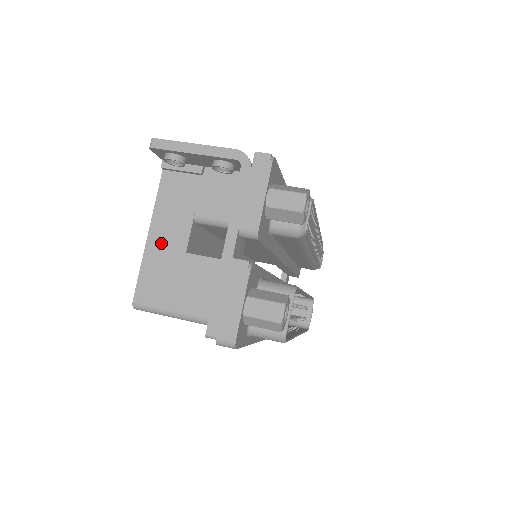
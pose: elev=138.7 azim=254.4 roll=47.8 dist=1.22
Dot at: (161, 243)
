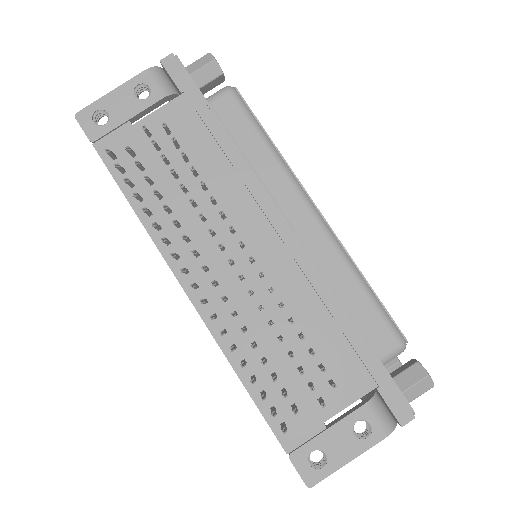
Dot at: occluded
